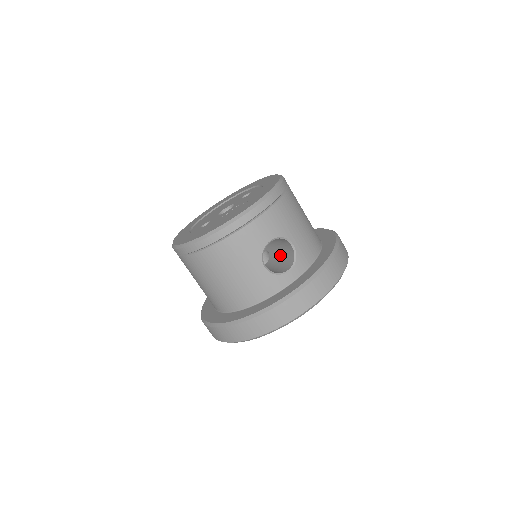
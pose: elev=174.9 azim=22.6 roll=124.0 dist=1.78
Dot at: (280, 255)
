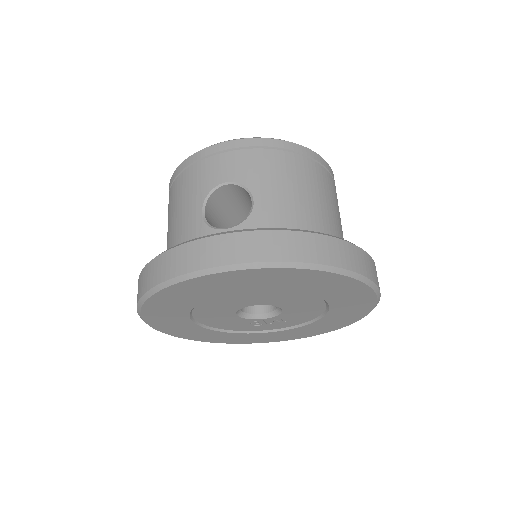
Dot at: occluded
